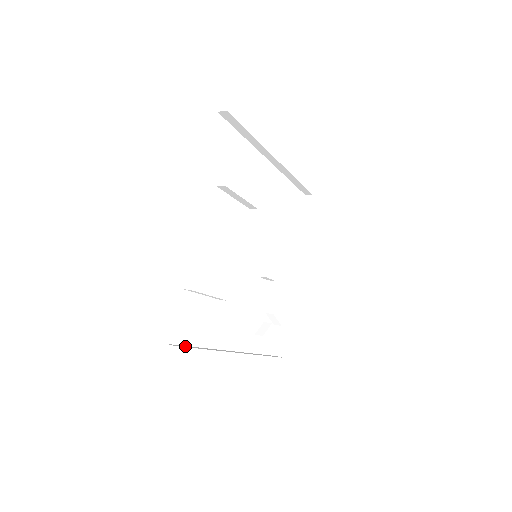
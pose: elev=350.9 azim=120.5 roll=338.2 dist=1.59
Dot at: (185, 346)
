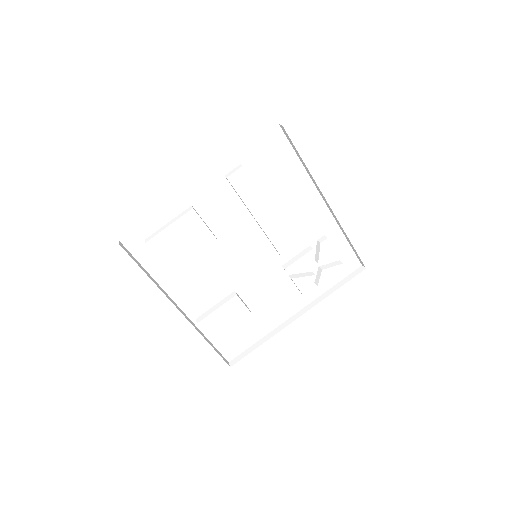
Dot at: (242, 355)
